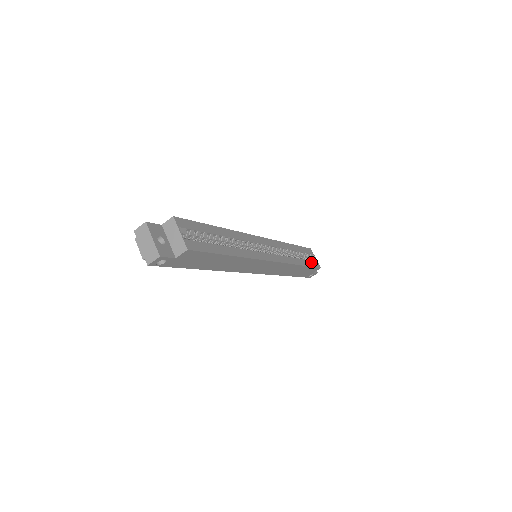
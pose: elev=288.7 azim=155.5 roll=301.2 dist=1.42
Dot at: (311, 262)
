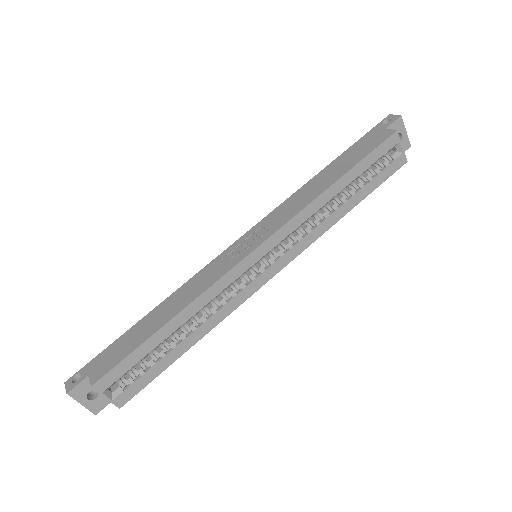
Dot at: (381, 174)
